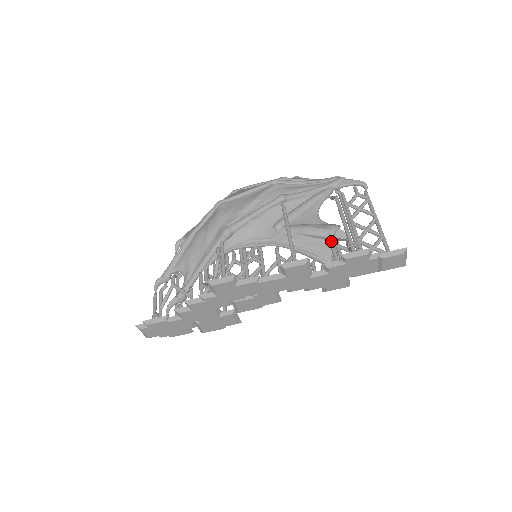
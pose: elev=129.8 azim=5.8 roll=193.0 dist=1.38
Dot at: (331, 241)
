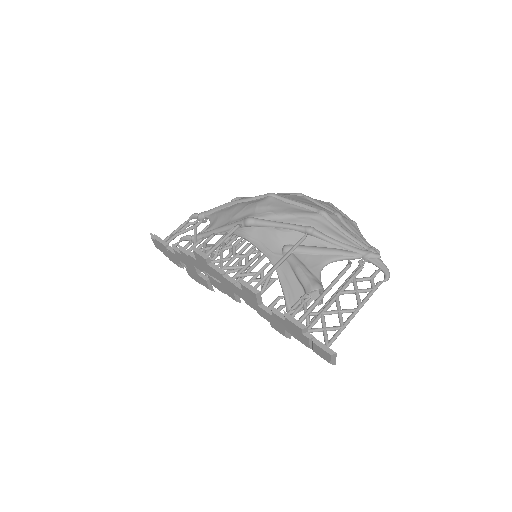
Dot at: (305, 295)
